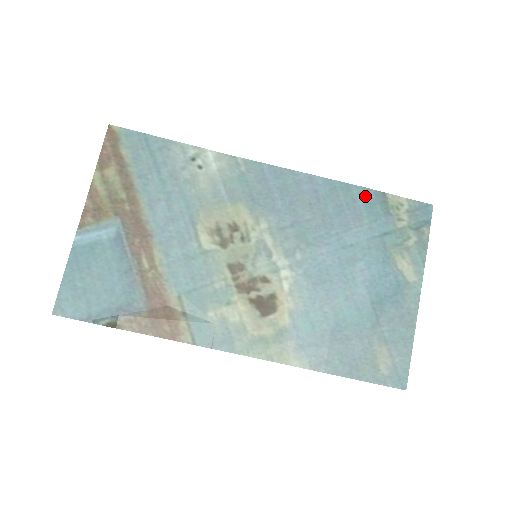
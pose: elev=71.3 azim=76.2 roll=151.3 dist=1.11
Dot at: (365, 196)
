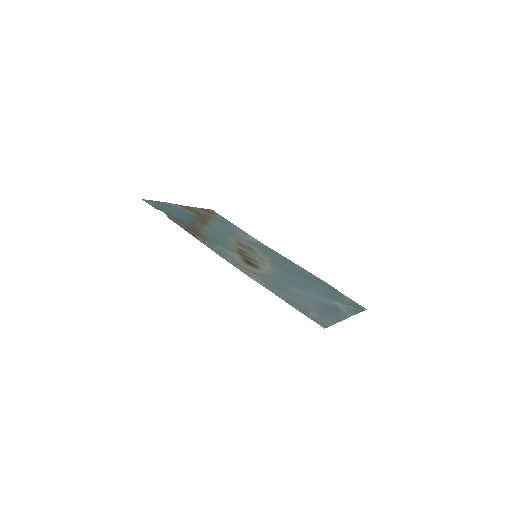
Dot at: (327, 284)
